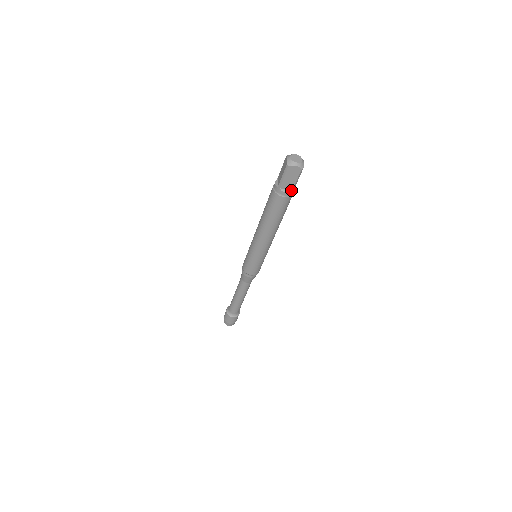
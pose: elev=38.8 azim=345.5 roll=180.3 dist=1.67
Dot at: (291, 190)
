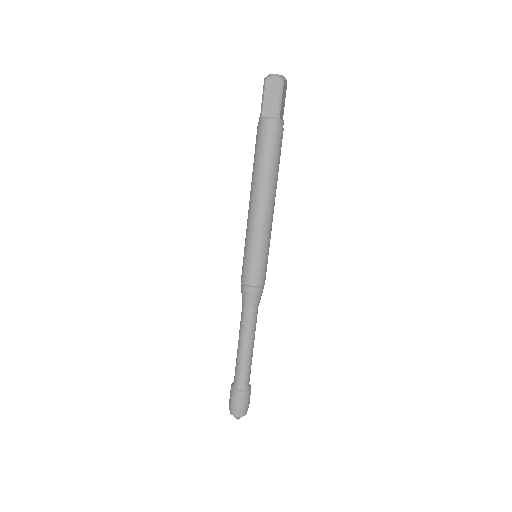
Dot at: (275, 117)
